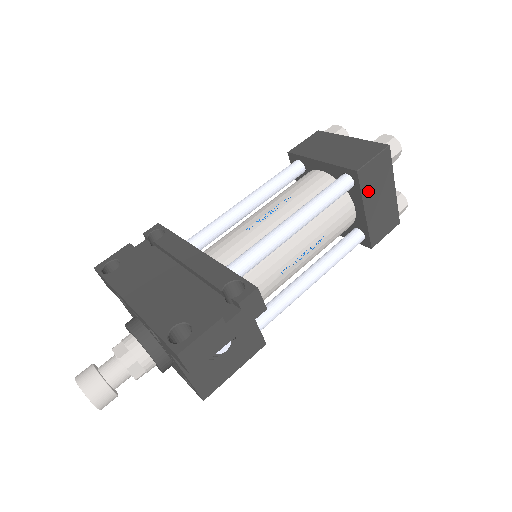
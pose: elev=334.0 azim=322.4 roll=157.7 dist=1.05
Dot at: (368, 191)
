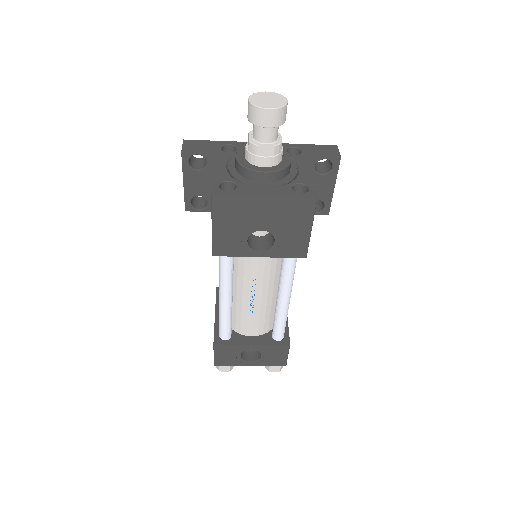
Dot at: occluded
